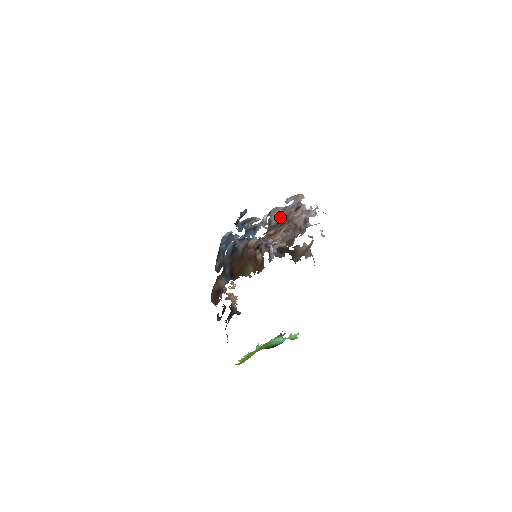
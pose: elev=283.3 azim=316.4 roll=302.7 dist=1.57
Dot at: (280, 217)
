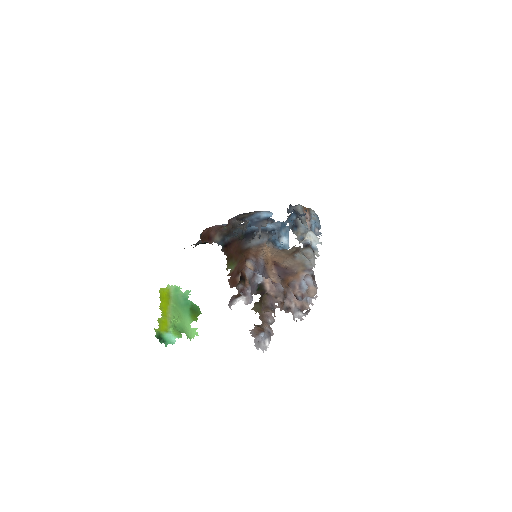
Dot at: (297, 268)
